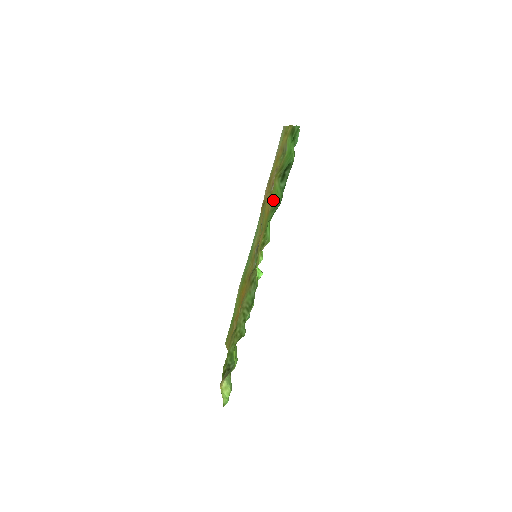
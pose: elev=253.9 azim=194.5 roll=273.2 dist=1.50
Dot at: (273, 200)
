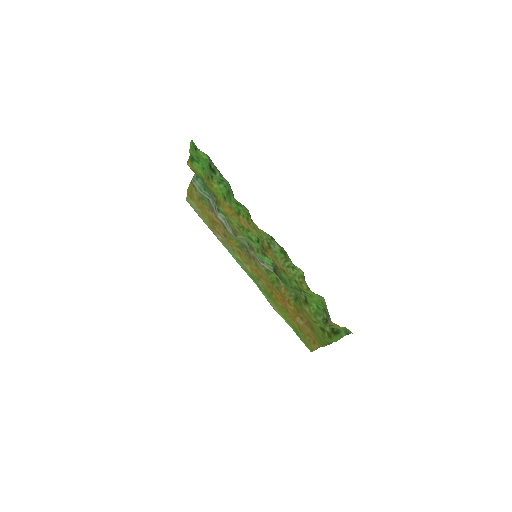
Dot at: (224, 198)
